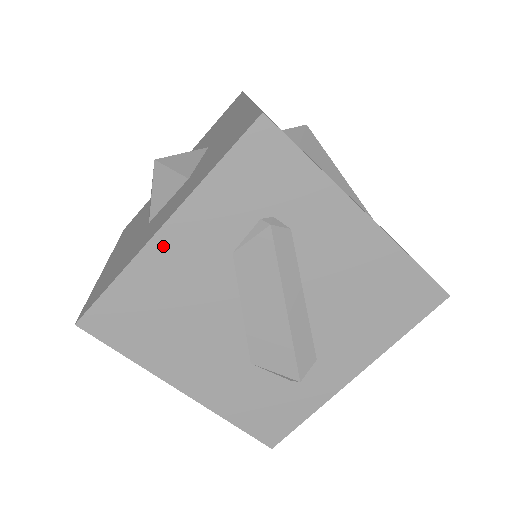
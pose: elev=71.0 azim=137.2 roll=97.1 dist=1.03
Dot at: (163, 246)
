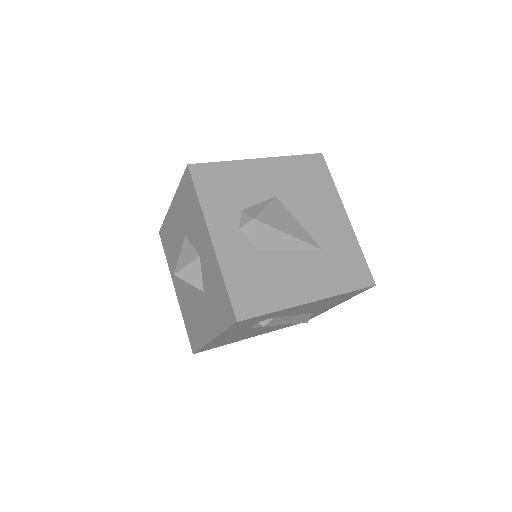
Dot at: (216, 340)
